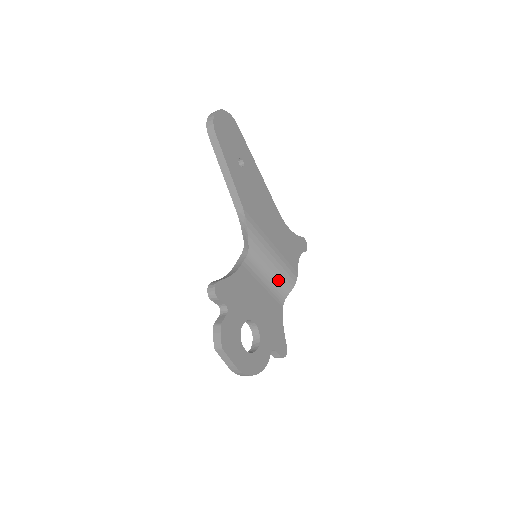
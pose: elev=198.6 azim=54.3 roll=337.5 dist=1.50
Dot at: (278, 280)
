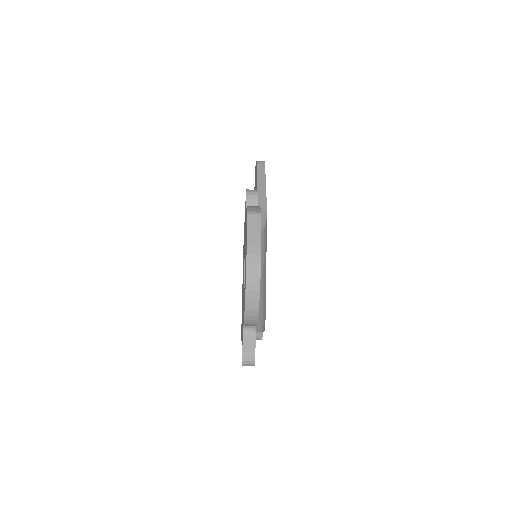
Dot at: occluded
